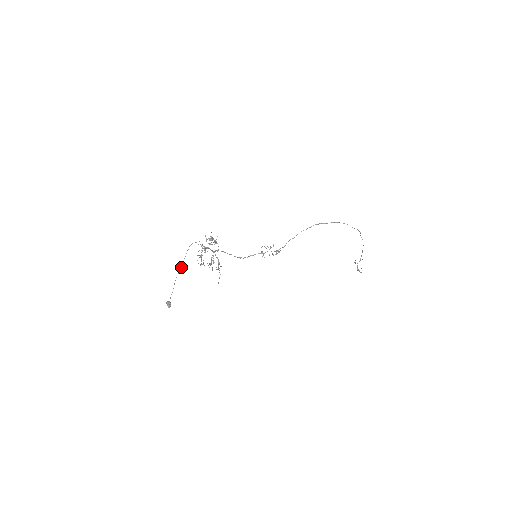
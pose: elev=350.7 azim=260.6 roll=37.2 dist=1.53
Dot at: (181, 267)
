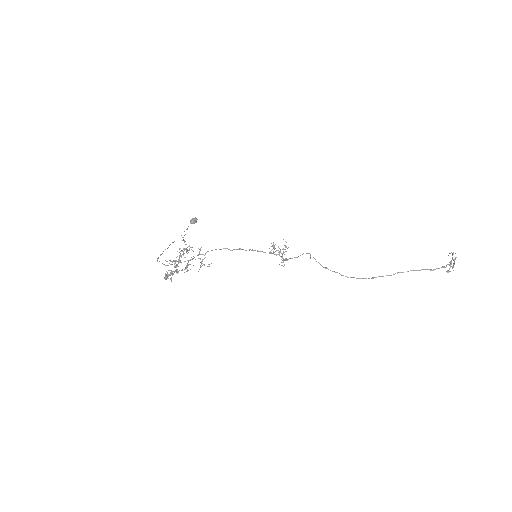
Dot at: (167, 248)
